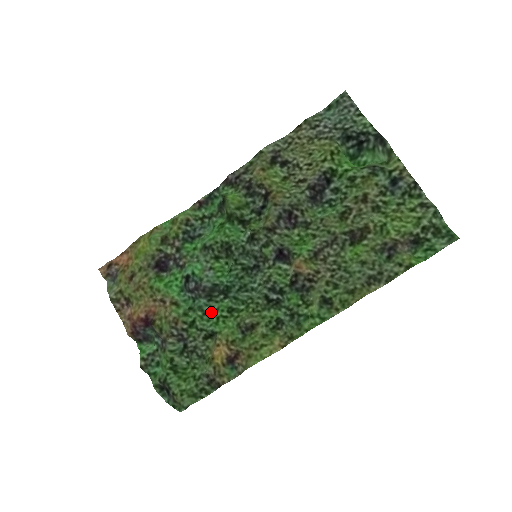
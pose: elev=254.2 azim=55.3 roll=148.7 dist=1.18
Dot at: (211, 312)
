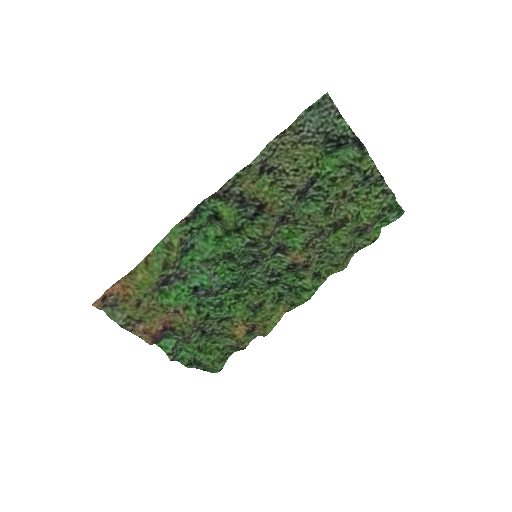
Dot at: (220, 303)
